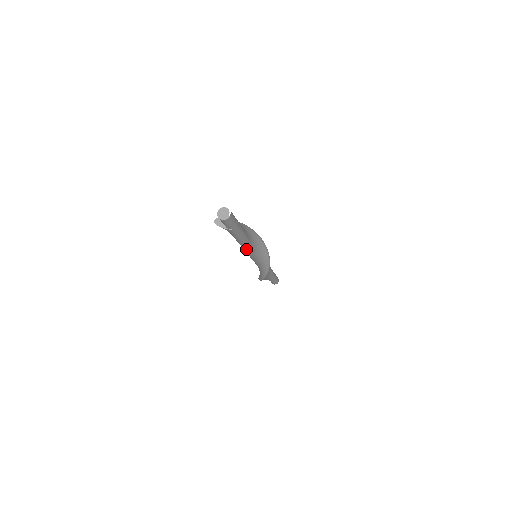
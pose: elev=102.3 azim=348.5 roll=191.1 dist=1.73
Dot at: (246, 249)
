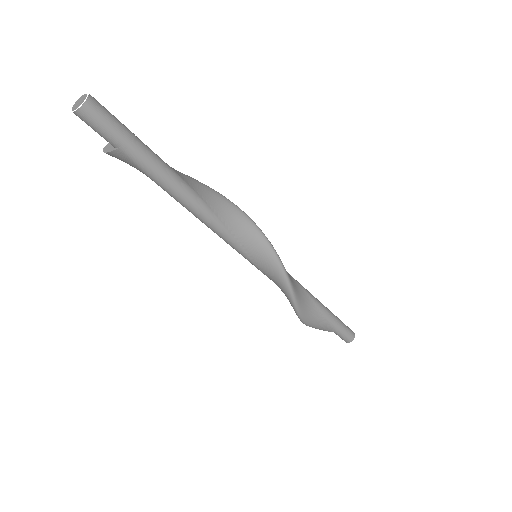
Dot at: (206, 221)
